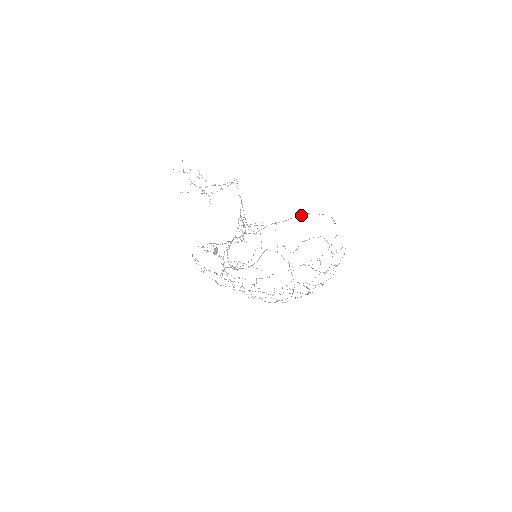
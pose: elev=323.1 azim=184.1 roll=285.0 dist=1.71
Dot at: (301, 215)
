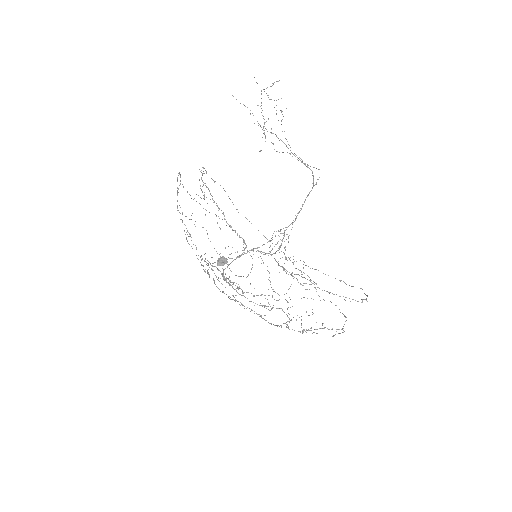
Dot at: (349, 298)
